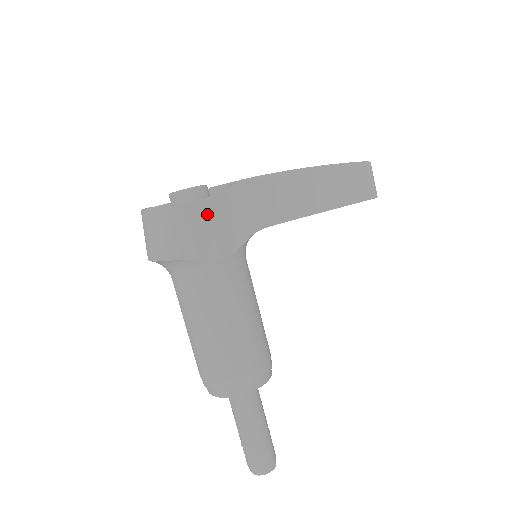
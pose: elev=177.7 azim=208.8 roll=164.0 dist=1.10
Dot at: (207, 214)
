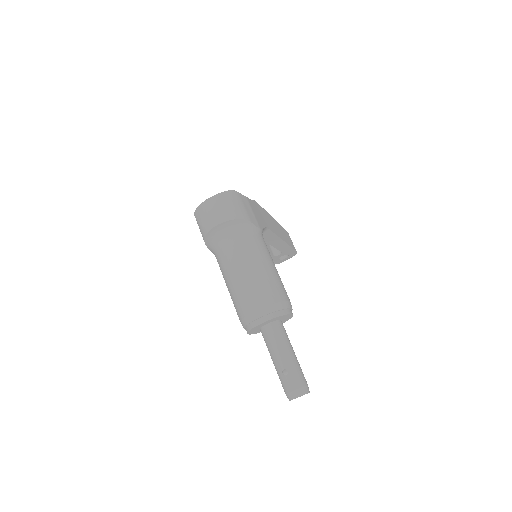
Dot at: (248, 203)
